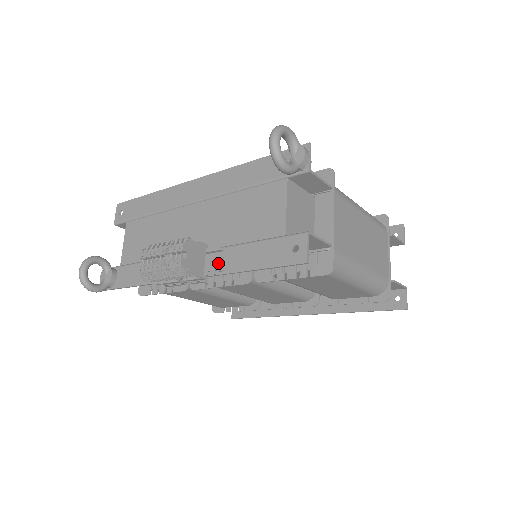
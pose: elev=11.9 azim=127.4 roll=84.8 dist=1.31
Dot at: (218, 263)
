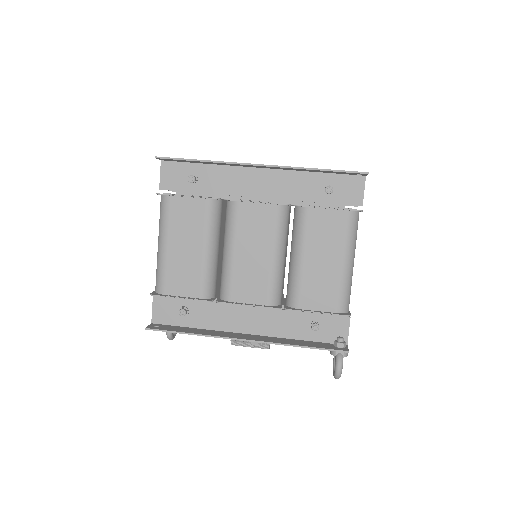
Dot at: occluded
